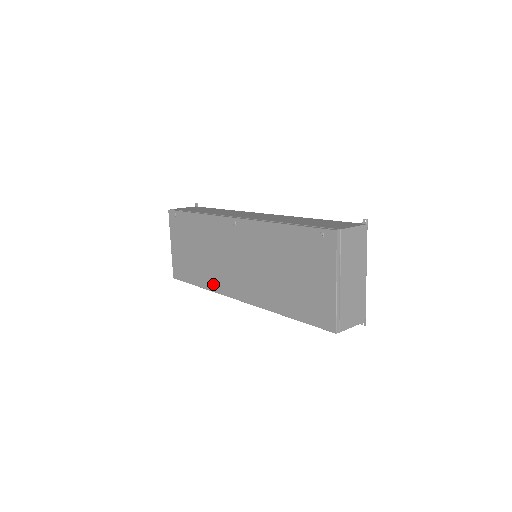
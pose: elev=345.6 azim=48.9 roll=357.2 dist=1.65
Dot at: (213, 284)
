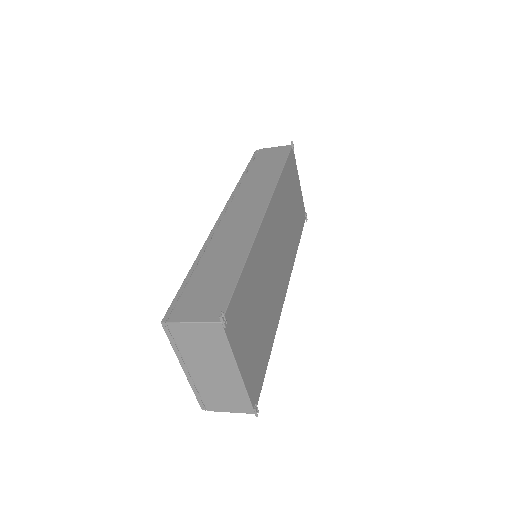
Dot at: occluded
